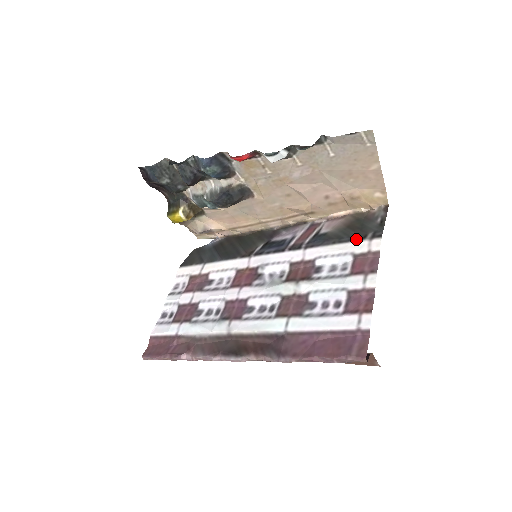
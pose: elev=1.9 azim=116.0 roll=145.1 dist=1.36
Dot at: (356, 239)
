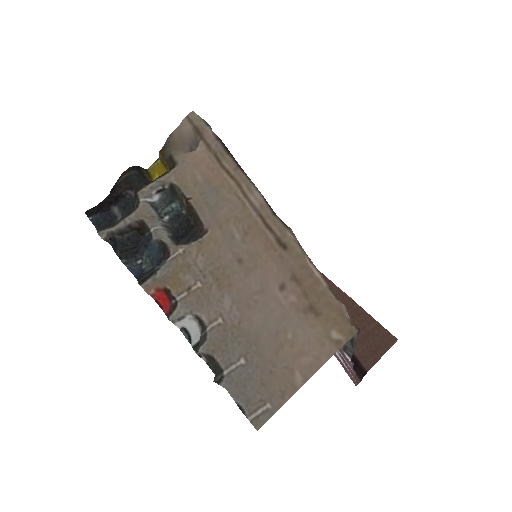
Dot at: occluded
